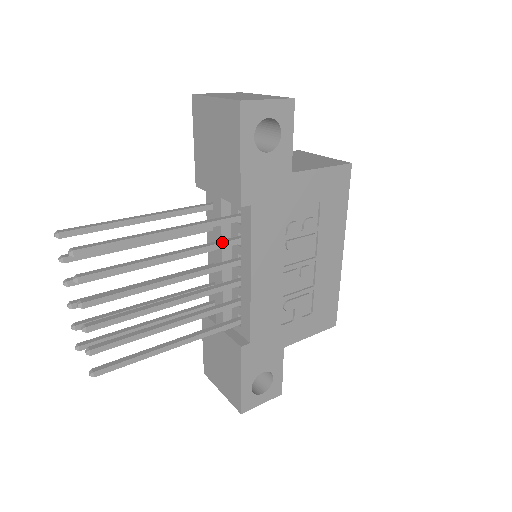
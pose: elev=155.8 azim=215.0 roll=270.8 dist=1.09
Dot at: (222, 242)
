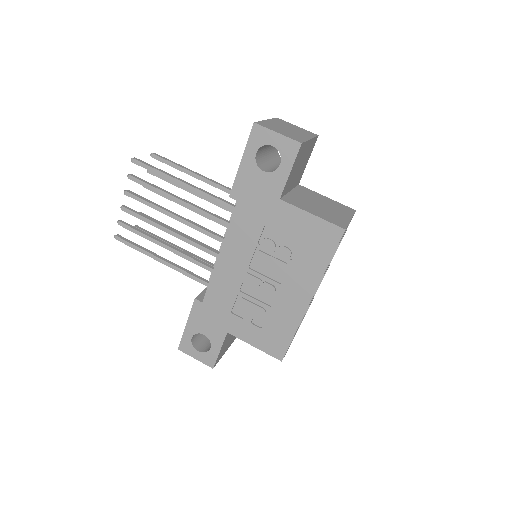
Dot at: (218, 217)
